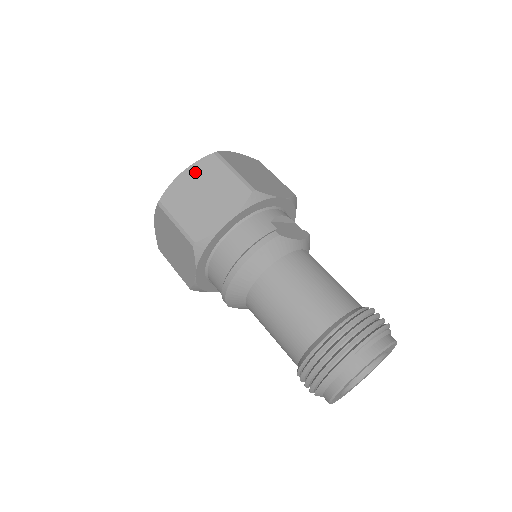
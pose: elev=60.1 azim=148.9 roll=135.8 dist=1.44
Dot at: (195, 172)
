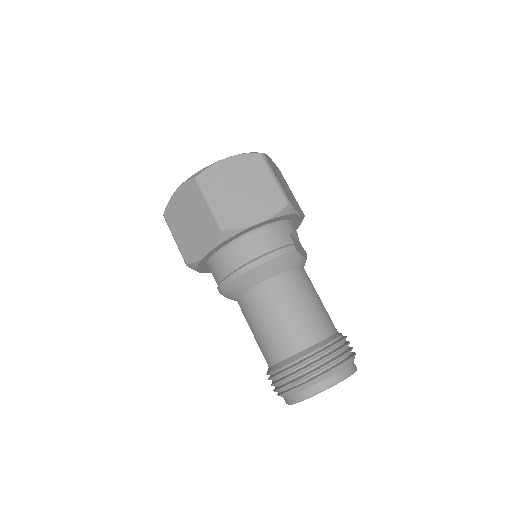
Dot at: (239, 163)
